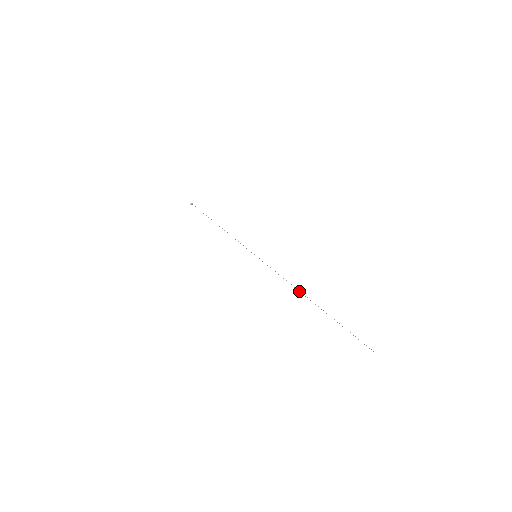
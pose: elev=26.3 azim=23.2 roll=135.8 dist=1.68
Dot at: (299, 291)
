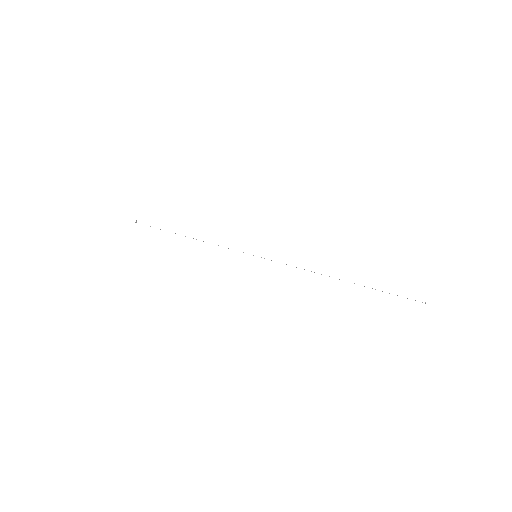
Dot at: occluded
